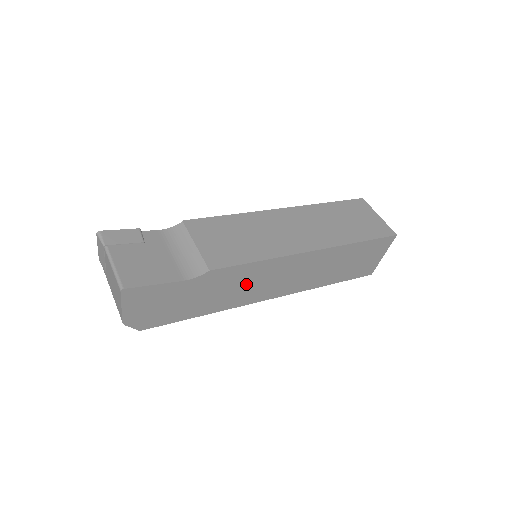
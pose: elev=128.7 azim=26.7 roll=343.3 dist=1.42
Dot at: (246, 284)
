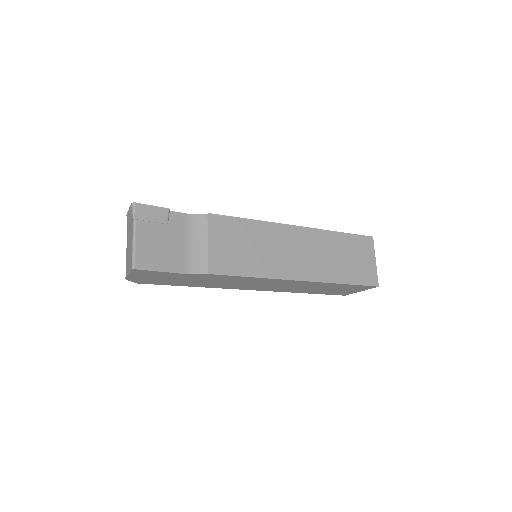
Dot at: (235, 282)
